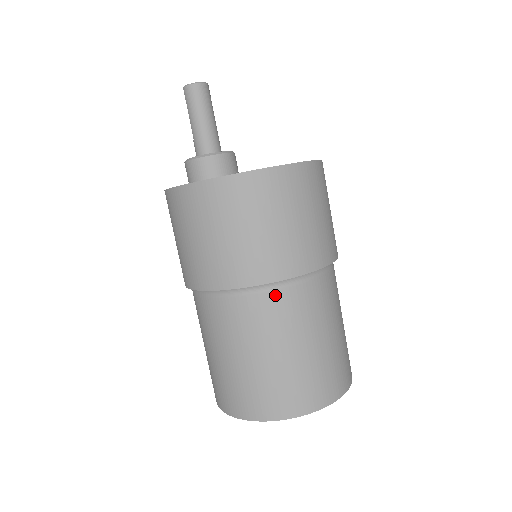
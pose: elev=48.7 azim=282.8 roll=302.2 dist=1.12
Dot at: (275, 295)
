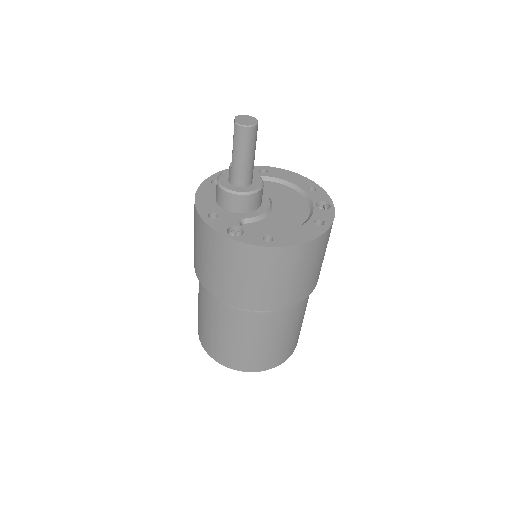
Dot at: (273, 314)
